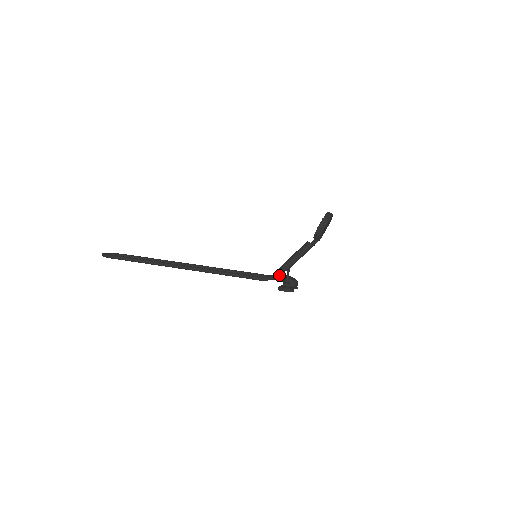
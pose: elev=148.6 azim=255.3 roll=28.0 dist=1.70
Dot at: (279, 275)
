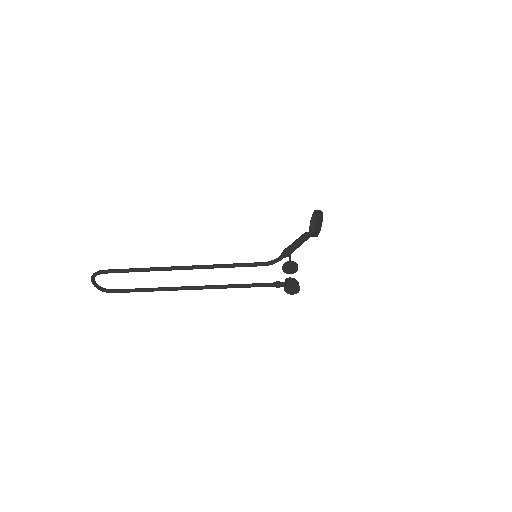
Dot at: occluded
